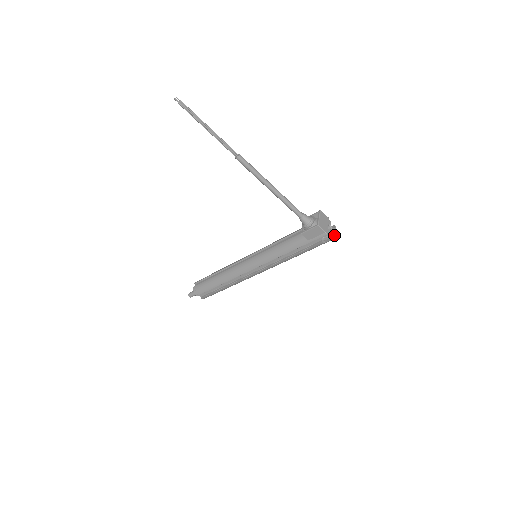
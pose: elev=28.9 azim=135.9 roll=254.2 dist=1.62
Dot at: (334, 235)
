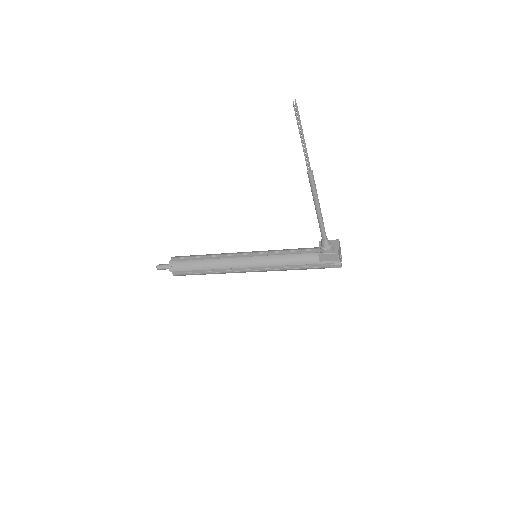
Dot at: (341, 264)
